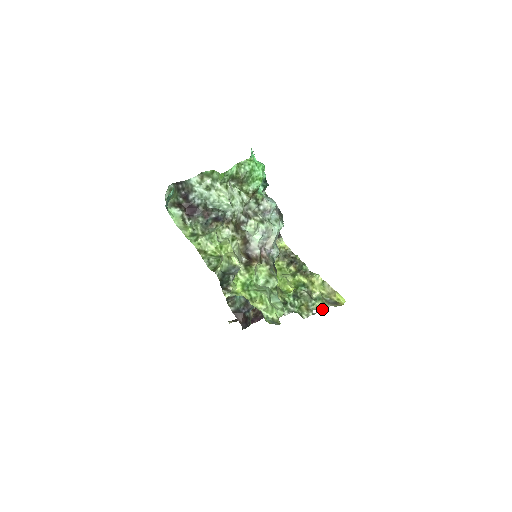
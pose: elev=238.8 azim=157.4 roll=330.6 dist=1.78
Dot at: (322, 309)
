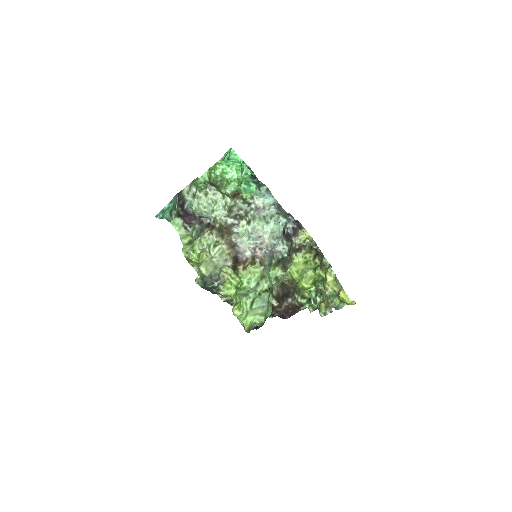
Dot at: (339, 307)
